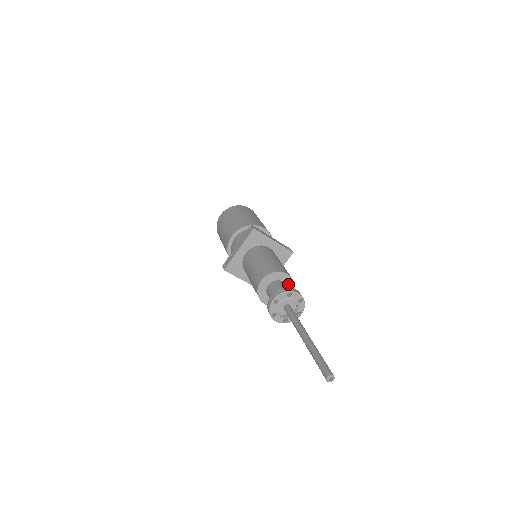
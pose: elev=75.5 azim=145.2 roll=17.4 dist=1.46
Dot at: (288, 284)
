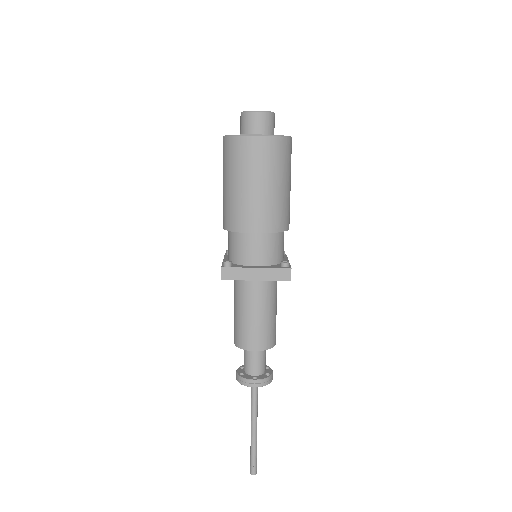
Dot at: occluded
